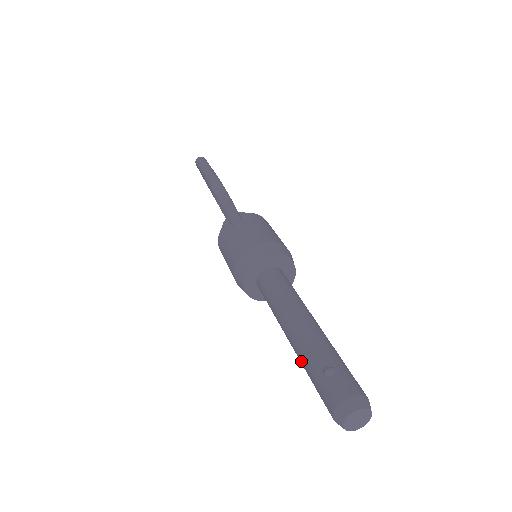
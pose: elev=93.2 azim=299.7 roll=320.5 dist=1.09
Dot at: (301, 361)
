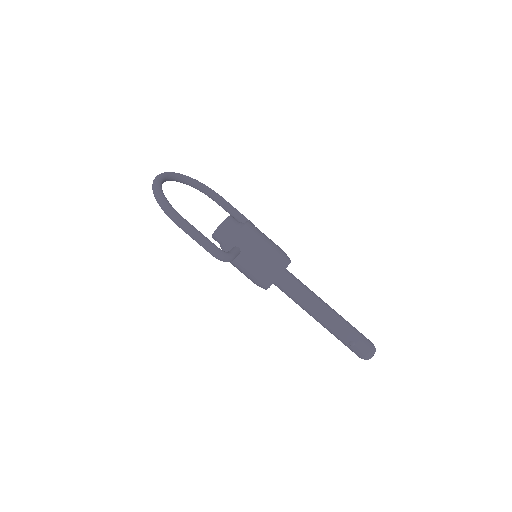
Dot at: (331, 333)
